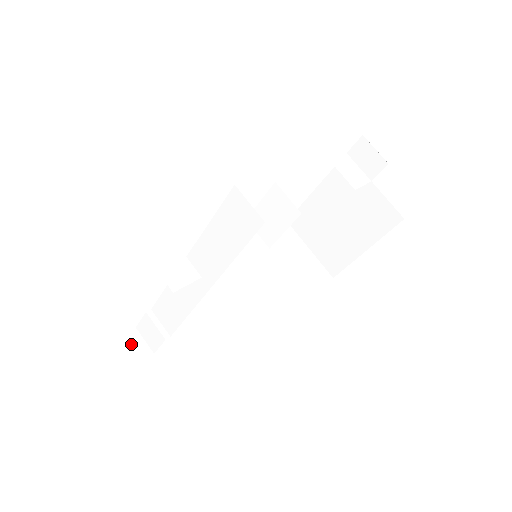
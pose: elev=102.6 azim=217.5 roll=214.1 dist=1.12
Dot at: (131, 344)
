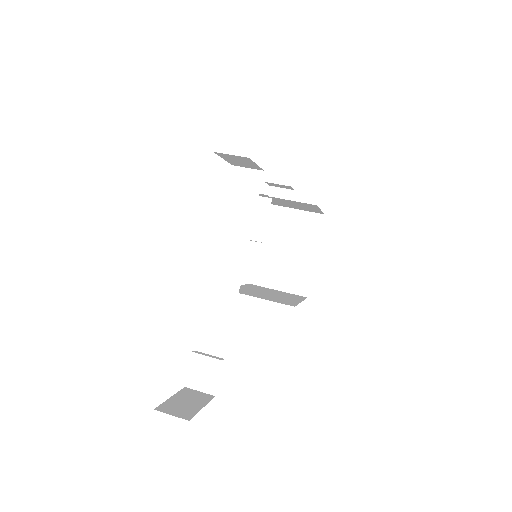
Dot at: (191, 395)
